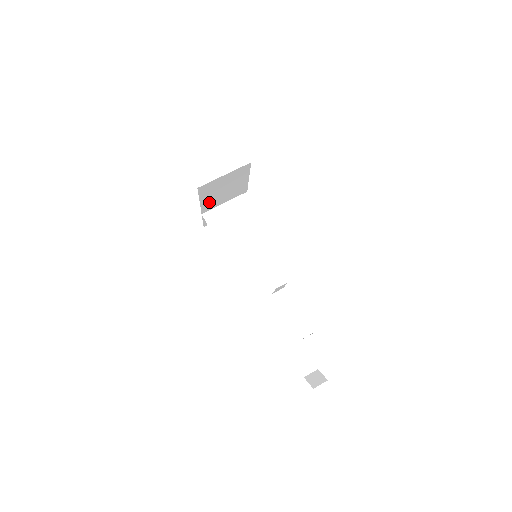
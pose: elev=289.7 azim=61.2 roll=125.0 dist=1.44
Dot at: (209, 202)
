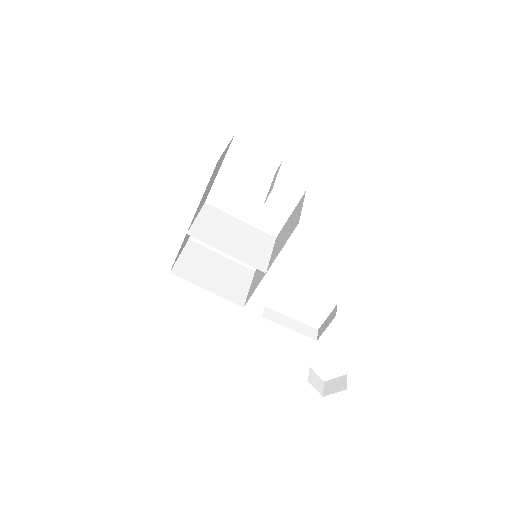
Dot at: (198, 207)
